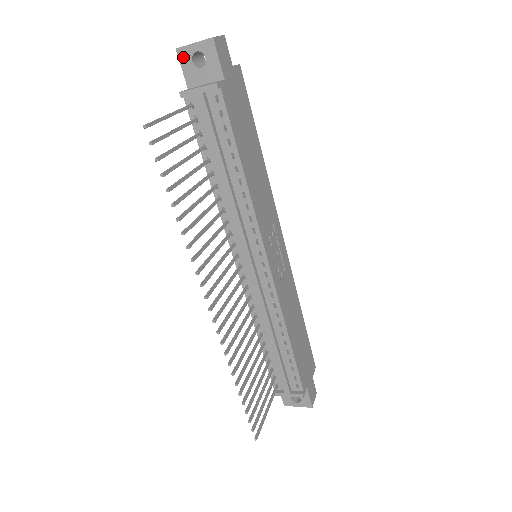
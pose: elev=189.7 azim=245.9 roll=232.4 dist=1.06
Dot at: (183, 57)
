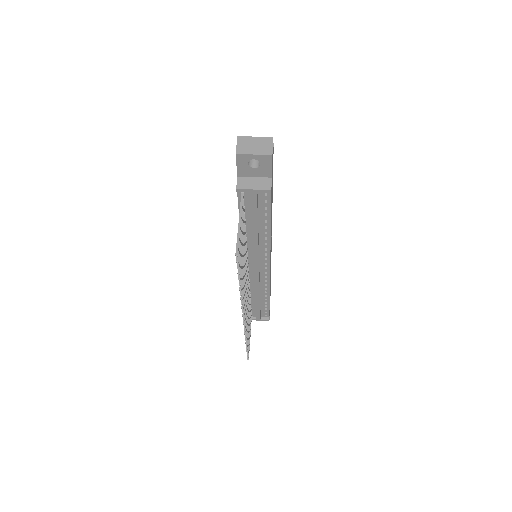
Dot at: (240, 160)
